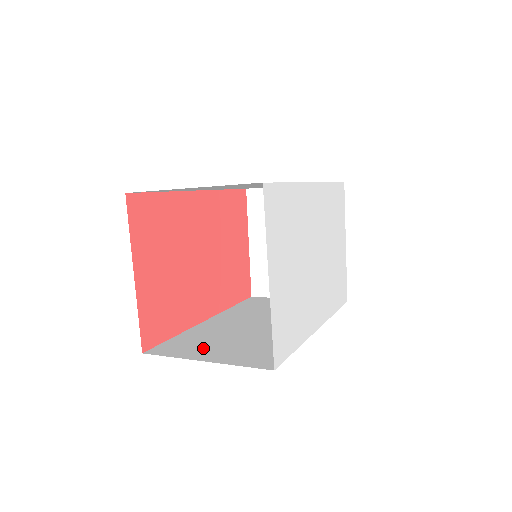
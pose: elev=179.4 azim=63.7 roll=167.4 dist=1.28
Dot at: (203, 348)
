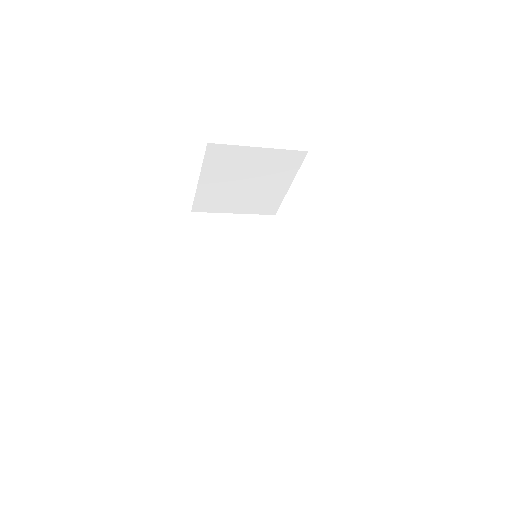
Dot at: (237, 339)
